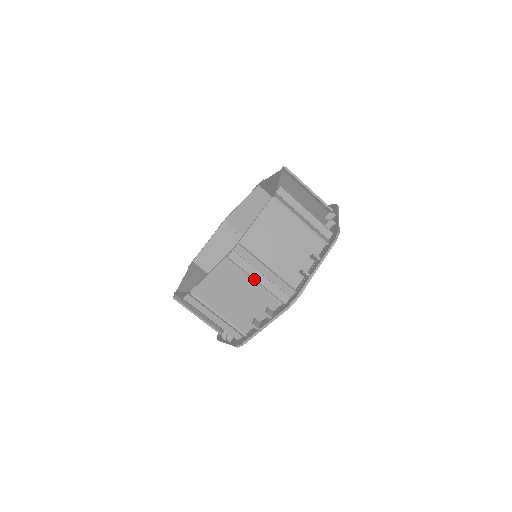
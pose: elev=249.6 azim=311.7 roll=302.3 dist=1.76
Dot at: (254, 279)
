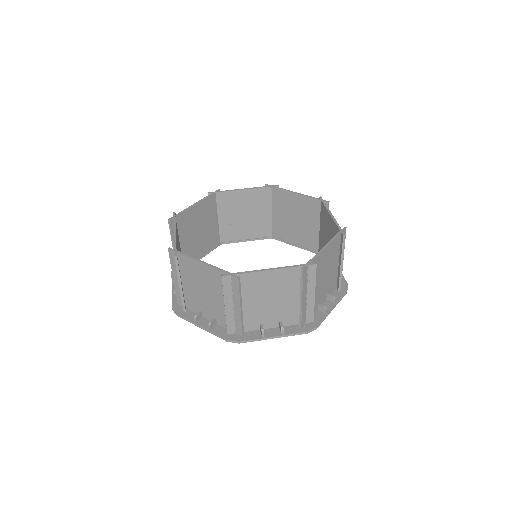
Dot at: (301, 297)
